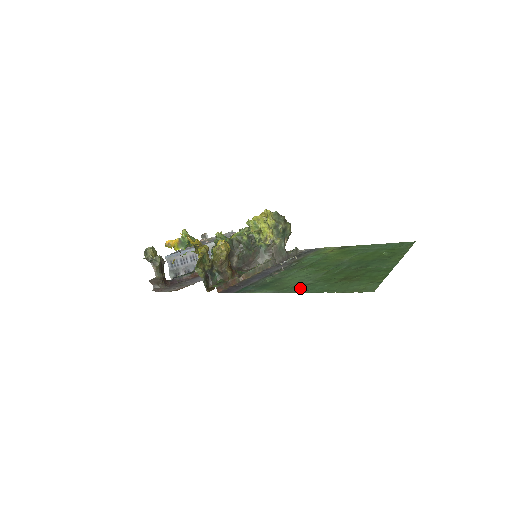
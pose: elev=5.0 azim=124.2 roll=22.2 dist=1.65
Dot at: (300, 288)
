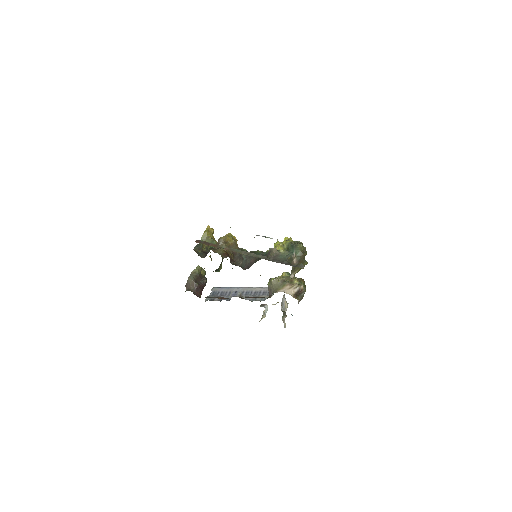
Dot at: occluded
